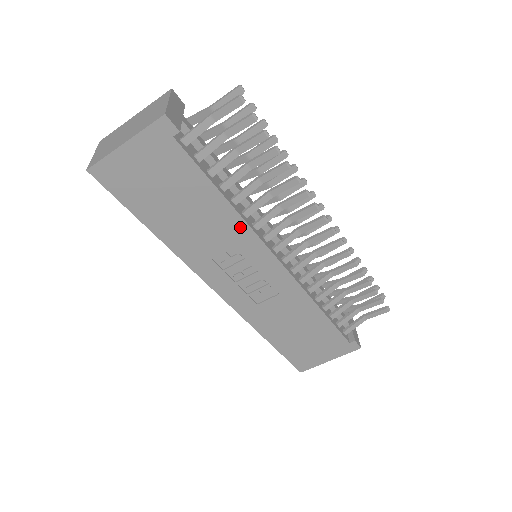
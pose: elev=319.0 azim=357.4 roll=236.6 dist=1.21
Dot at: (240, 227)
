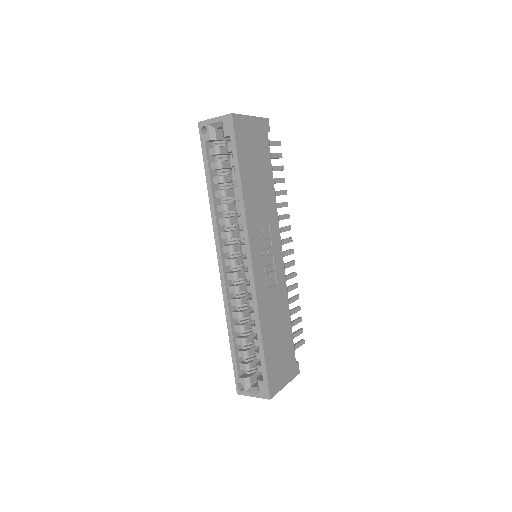
Dot at: (274, 210)
